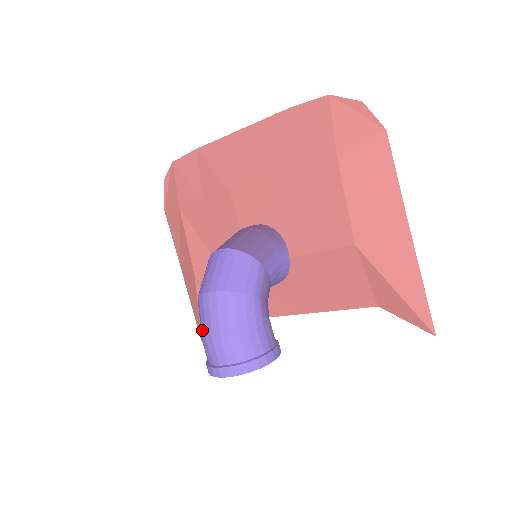
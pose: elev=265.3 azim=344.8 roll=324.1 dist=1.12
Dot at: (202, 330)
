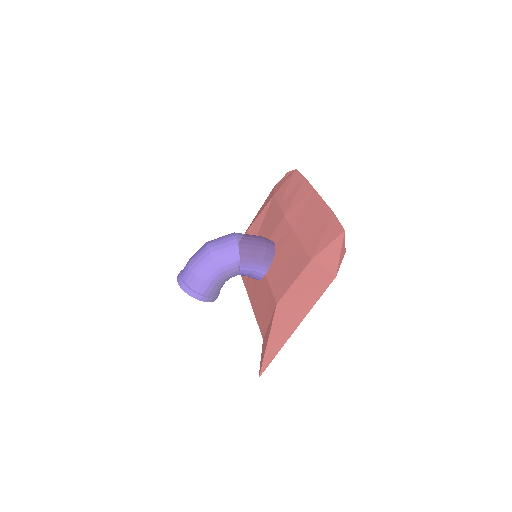
Dot at: (193, 255)
